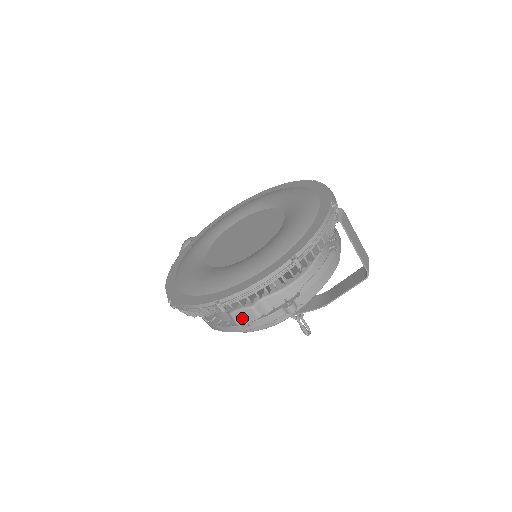
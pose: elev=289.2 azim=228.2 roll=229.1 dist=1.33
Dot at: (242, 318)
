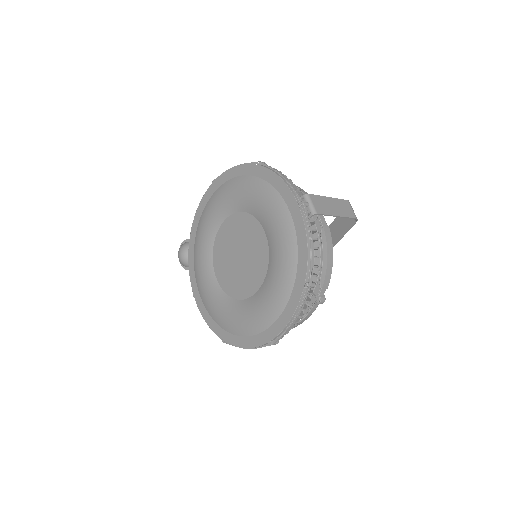
Dot at: occluded
